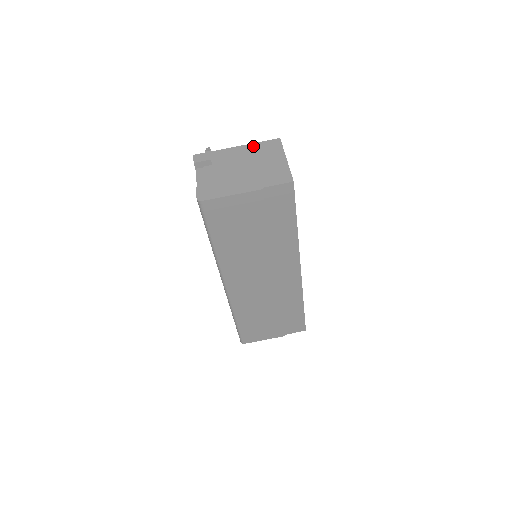
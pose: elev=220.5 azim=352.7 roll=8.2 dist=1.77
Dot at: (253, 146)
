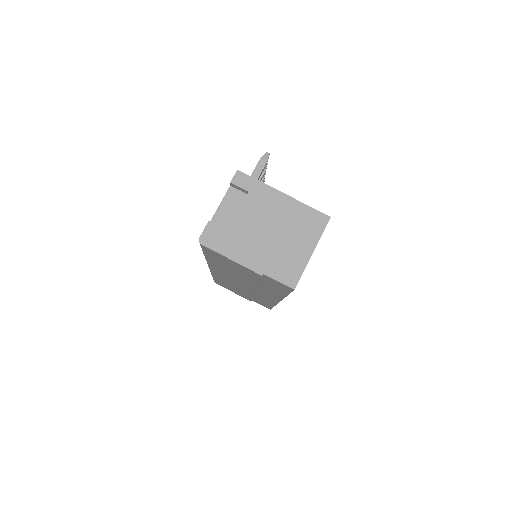
Dot at: (298, 207)
